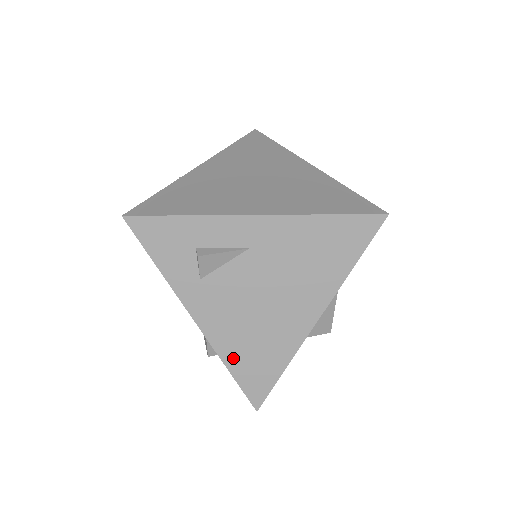
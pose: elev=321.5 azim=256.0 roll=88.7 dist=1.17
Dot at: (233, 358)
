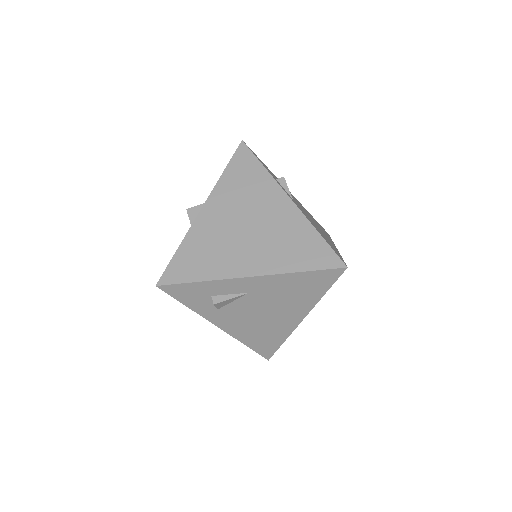
Dot at: (248, 340)
